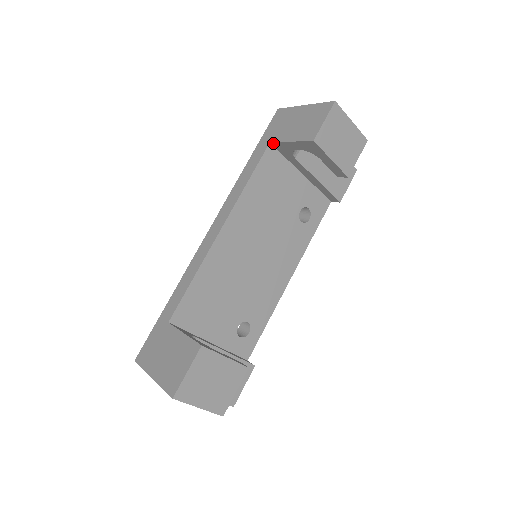
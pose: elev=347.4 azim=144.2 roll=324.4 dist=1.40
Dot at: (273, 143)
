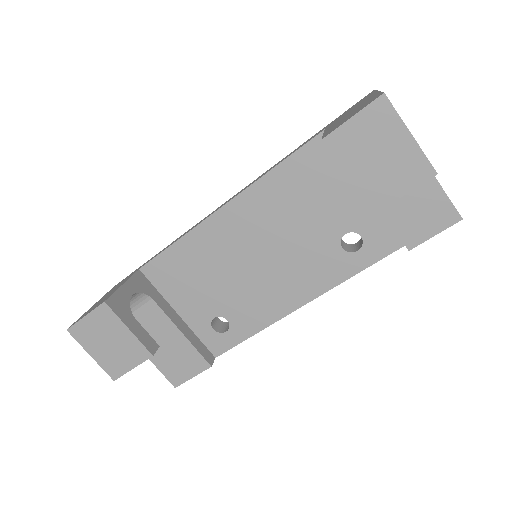
Dot at: occluded
